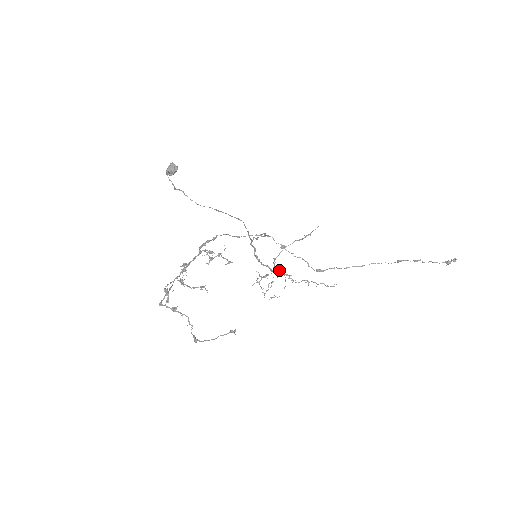
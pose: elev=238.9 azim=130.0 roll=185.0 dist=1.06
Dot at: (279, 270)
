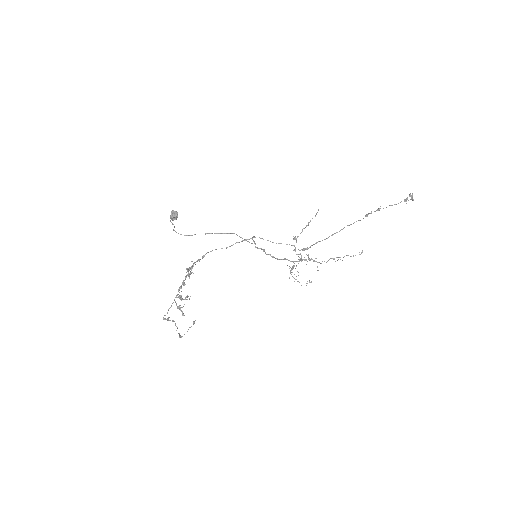
Dot at: occluded
